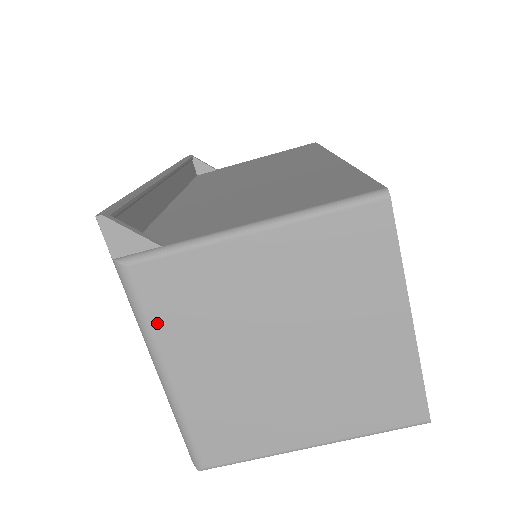
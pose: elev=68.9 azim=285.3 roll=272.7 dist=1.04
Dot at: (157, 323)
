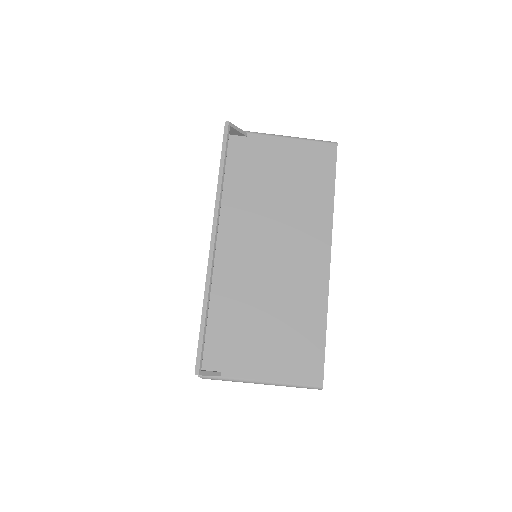
Dot at: occluded
